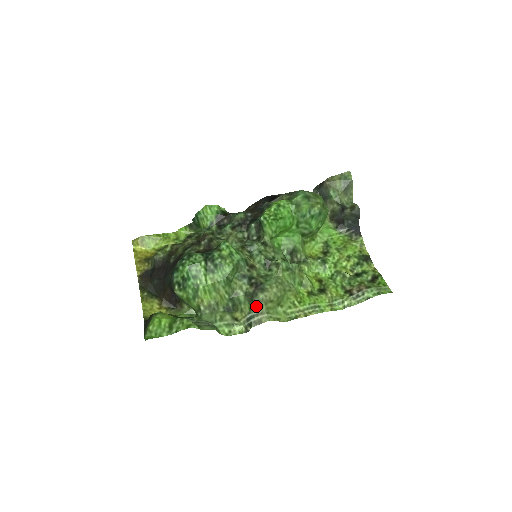
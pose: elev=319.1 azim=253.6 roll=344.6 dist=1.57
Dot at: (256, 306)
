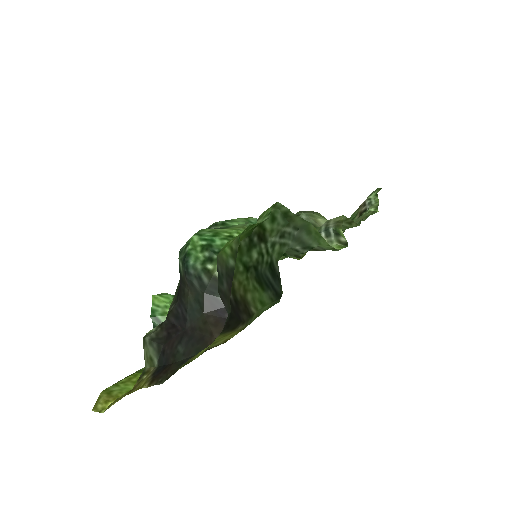
Dot at: (314, 223)
